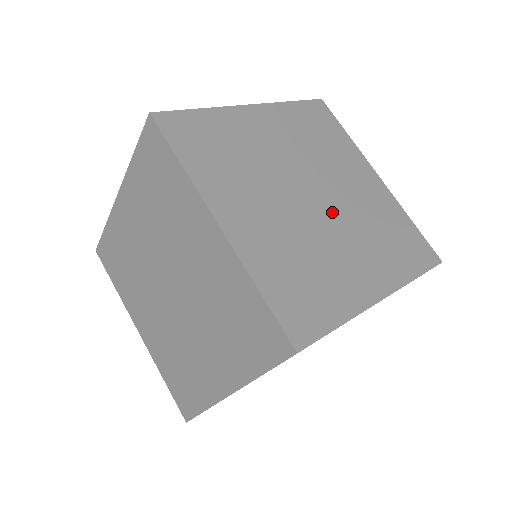
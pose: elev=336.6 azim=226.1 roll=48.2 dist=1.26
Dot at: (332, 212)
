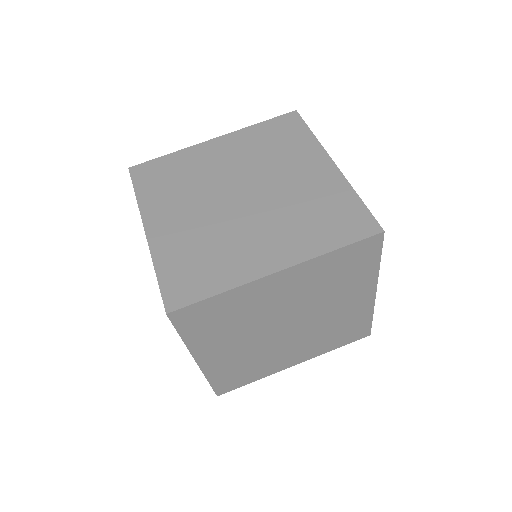
Dot at: (297, 332)
